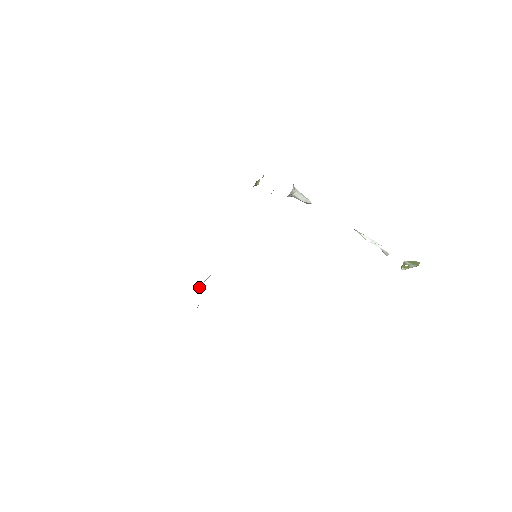
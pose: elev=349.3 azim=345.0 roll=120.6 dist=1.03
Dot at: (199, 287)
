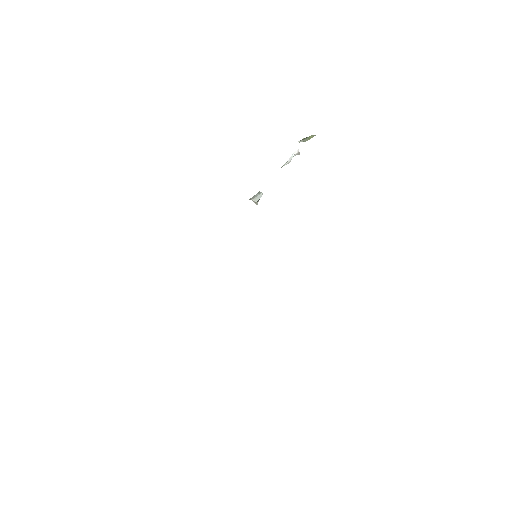
Dot at: occluded
